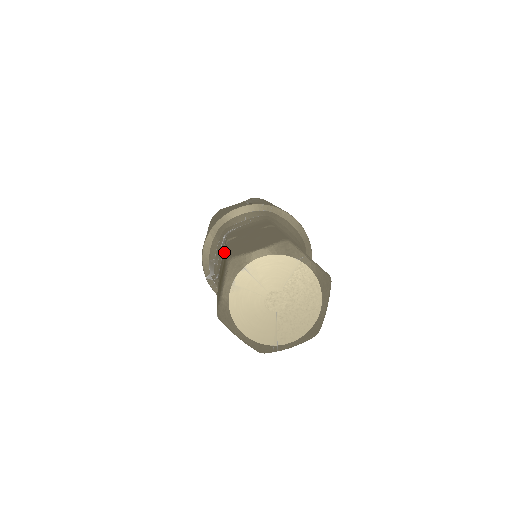
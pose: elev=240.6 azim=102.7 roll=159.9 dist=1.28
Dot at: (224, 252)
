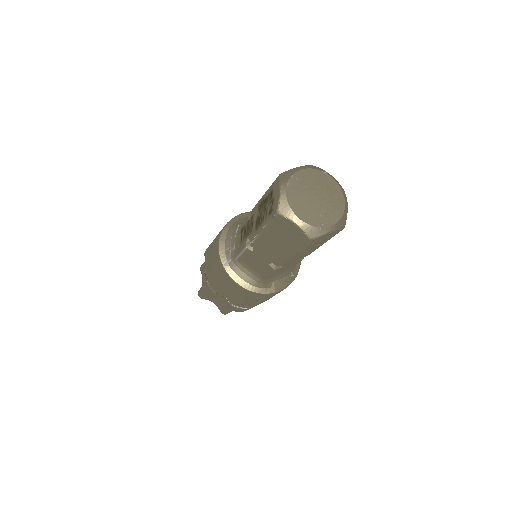
Dot at: (251, 216)
